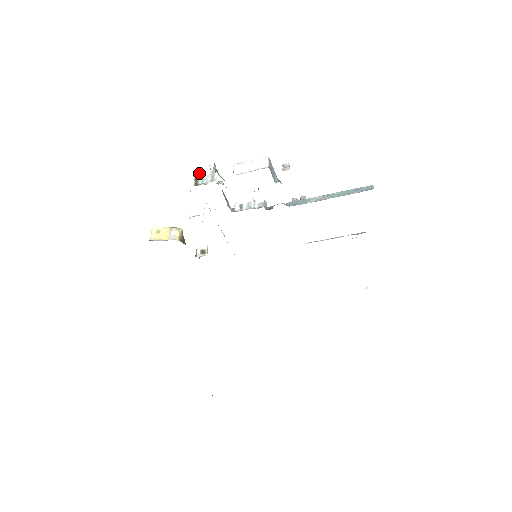
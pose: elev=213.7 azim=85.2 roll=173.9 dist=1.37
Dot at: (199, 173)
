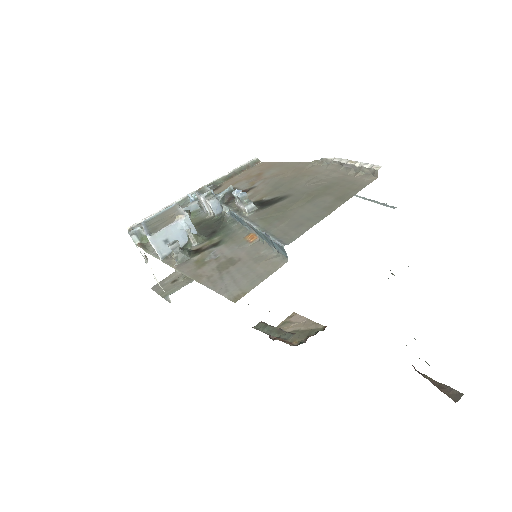
Dot at: occluded
